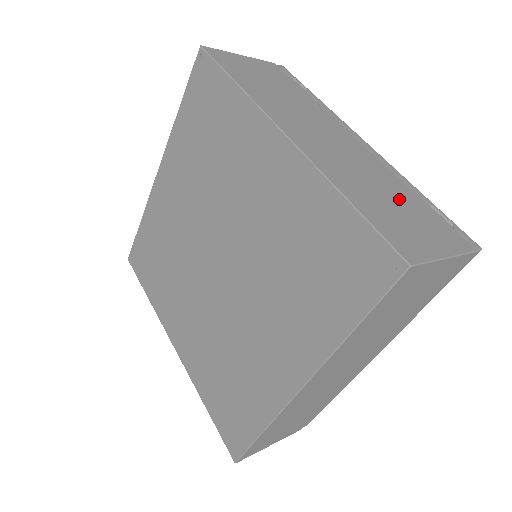
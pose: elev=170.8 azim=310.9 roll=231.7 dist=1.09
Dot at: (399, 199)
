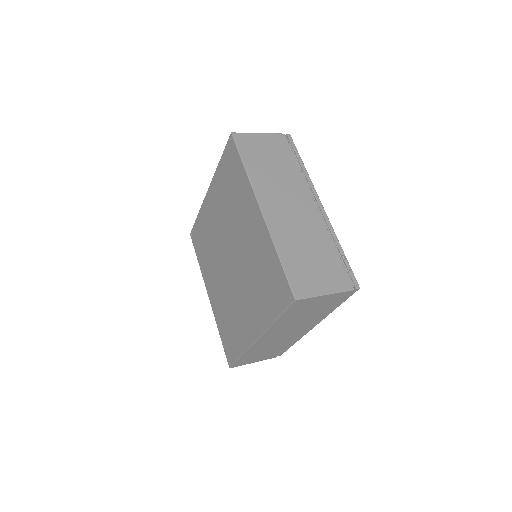
Dot at: (318, 253)
